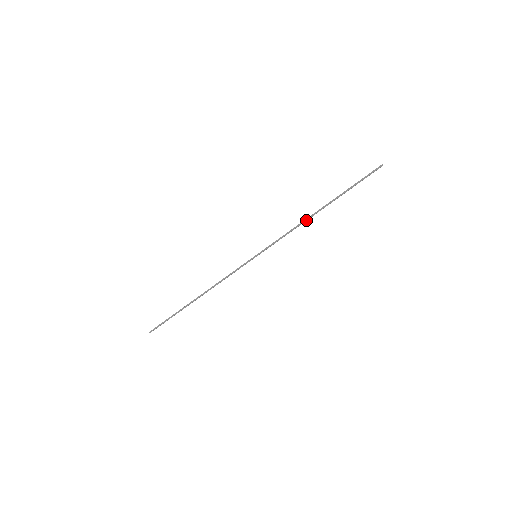
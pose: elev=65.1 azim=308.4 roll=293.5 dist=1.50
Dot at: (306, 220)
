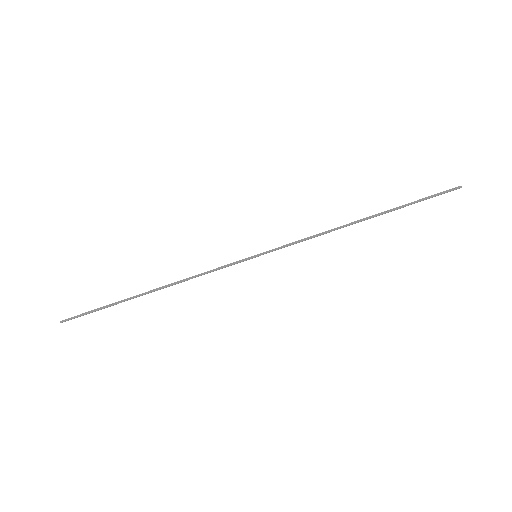
Dot at: (341, 227)
